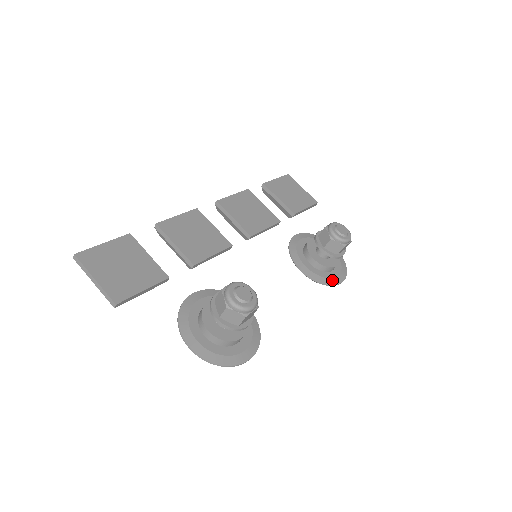
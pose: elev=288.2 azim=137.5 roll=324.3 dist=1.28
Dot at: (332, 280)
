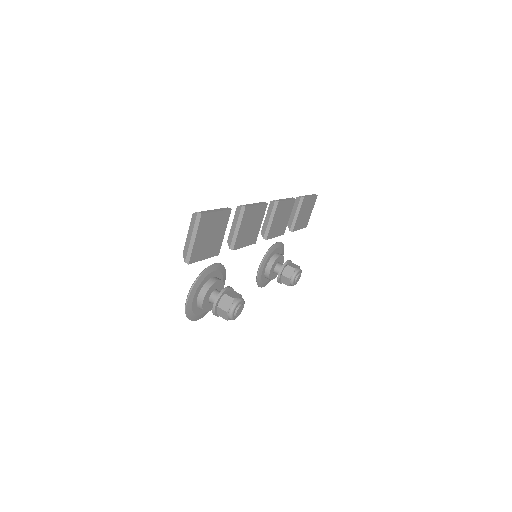
Dot at: (262, 284)
